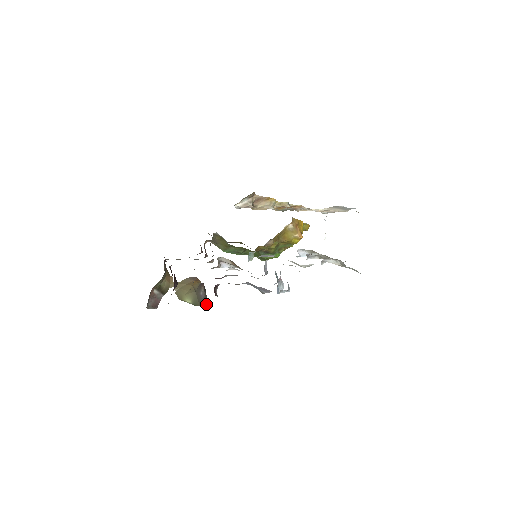
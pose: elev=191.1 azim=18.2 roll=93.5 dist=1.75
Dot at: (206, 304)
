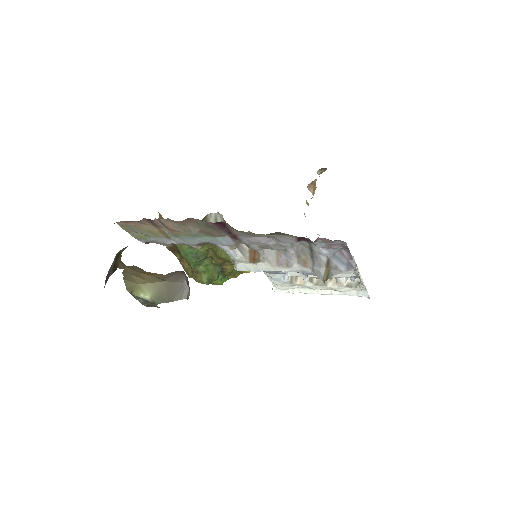
Dot at: (187, 299)
